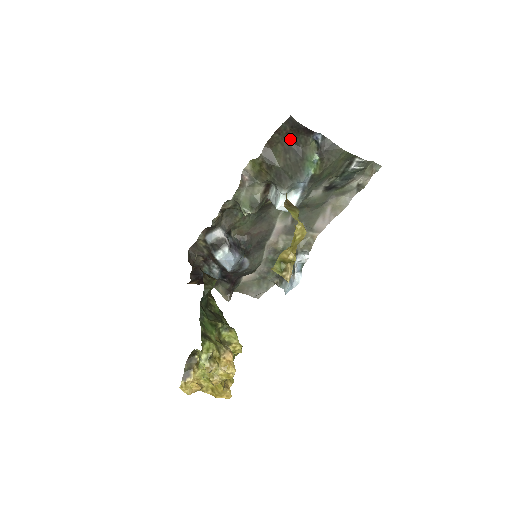
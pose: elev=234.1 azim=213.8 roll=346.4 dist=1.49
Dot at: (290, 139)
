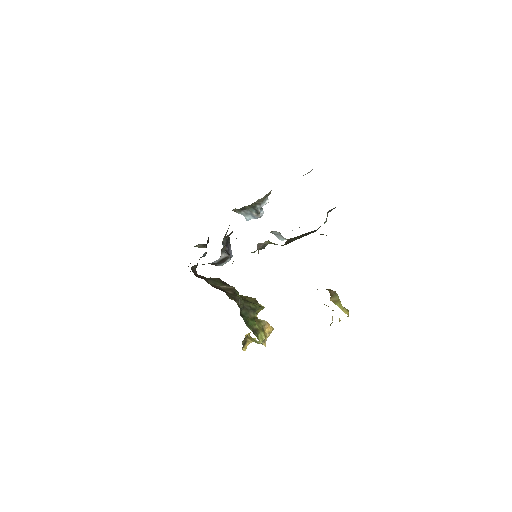
Dot at: (311, 231)
